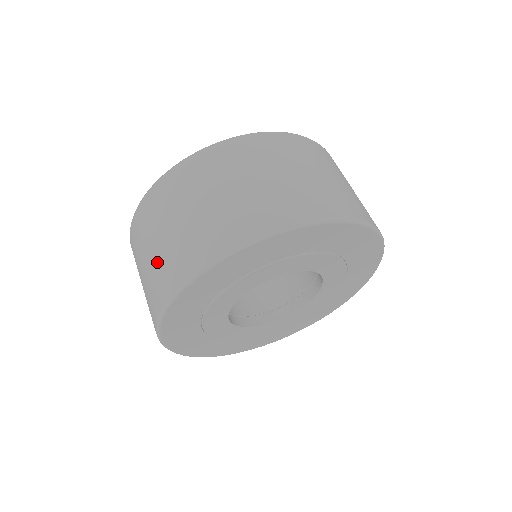
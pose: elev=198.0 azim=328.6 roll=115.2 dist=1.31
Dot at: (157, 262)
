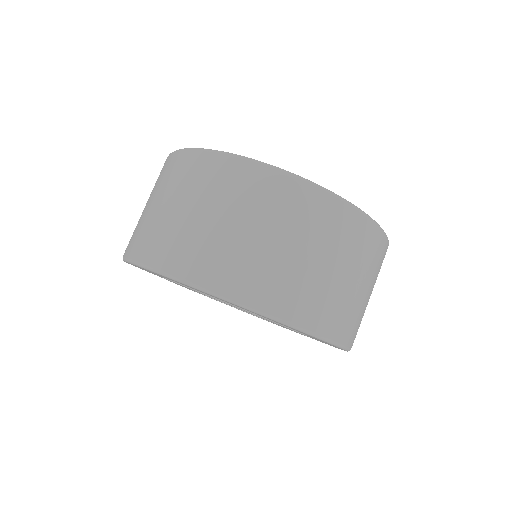
Dot at: (179, 227)
